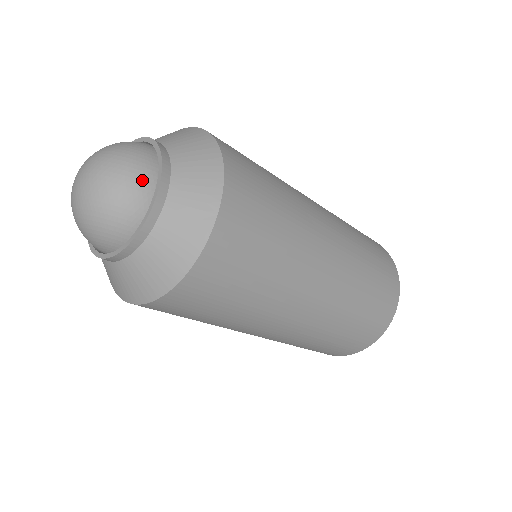
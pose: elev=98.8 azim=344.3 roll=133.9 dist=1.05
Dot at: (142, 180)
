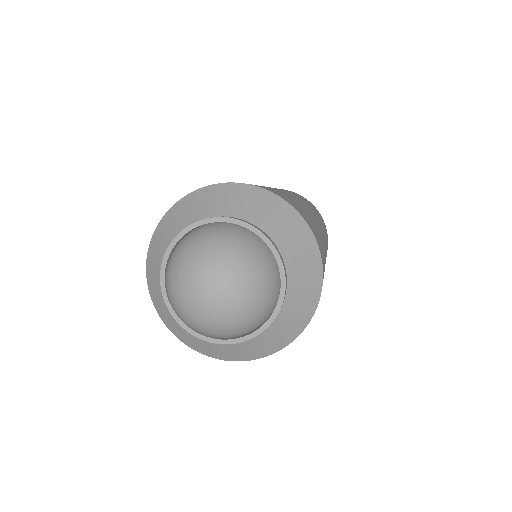
Dot at: (265, 257)
